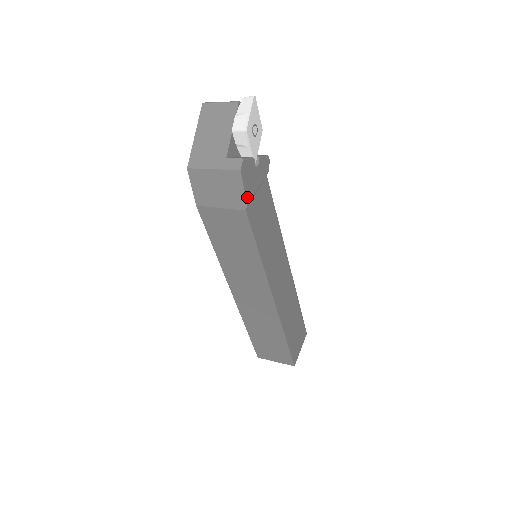
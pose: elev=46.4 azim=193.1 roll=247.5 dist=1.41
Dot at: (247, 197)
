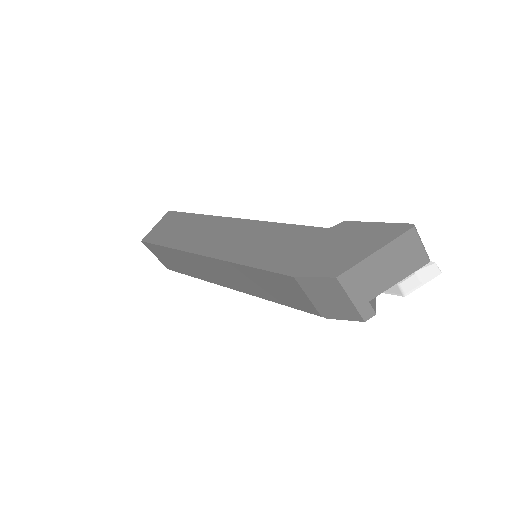
Dot at: (336, 316)
